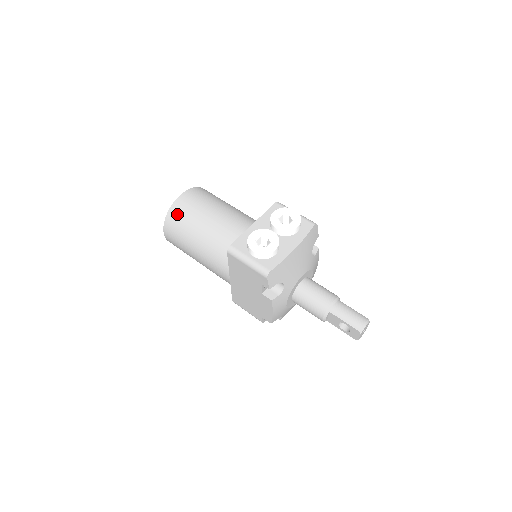
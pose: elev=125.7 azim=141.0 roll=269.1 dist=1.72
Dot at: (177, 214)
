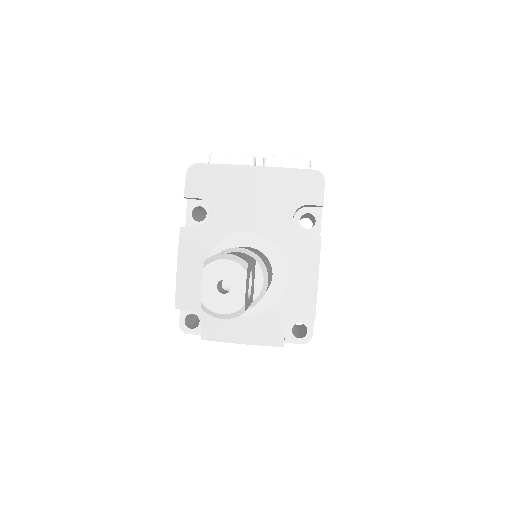
Dot at: occluded
